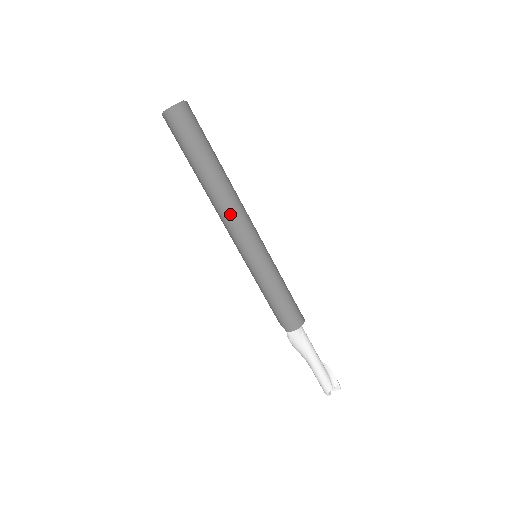
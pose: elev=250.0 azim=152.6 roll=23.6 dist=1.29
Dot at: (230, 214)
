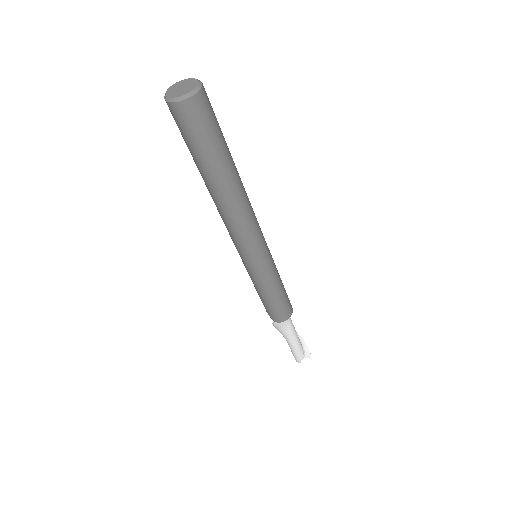
Dot at: (238, 224)
